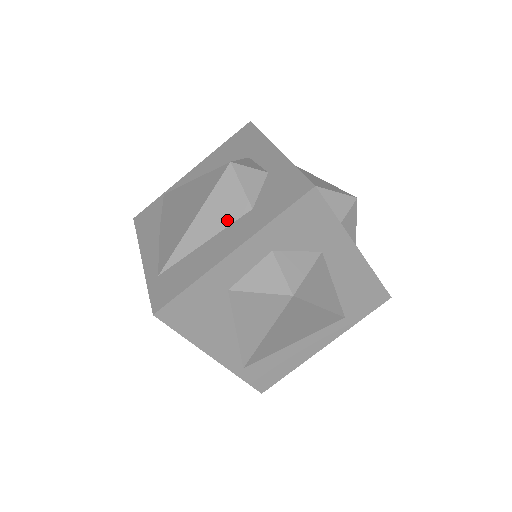
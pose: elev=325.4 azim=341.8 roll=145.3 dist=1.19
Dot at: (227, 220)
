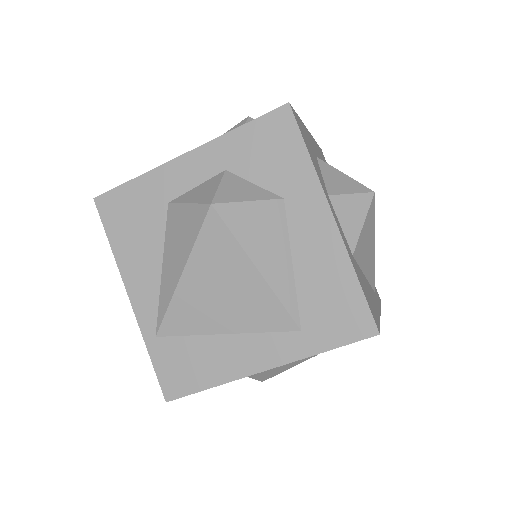
Dot at: occluded
